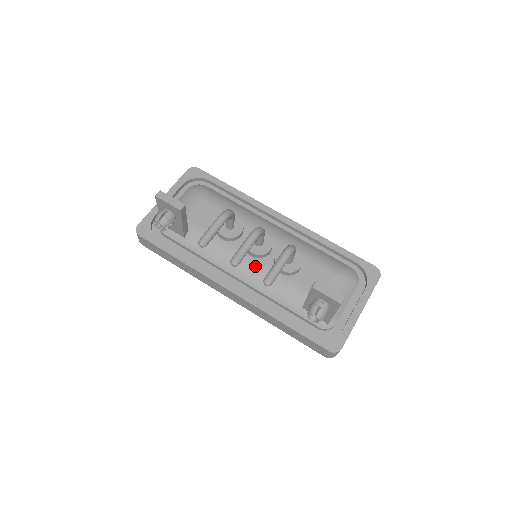
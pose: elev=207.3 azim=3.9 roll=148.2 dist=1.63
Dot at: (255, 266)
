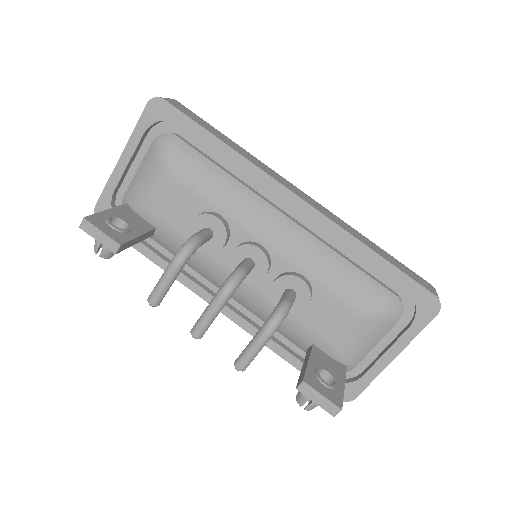
Dot at: (246, 290)
